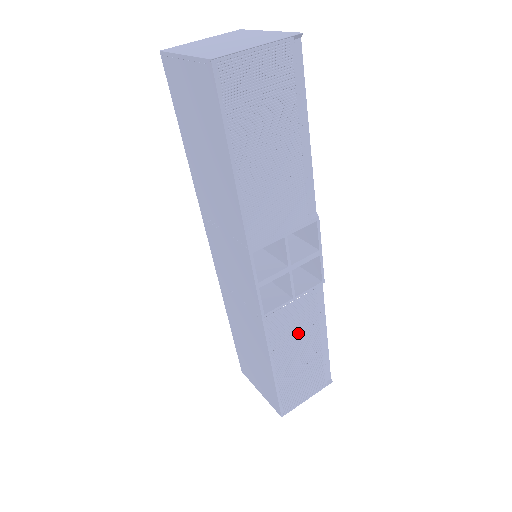
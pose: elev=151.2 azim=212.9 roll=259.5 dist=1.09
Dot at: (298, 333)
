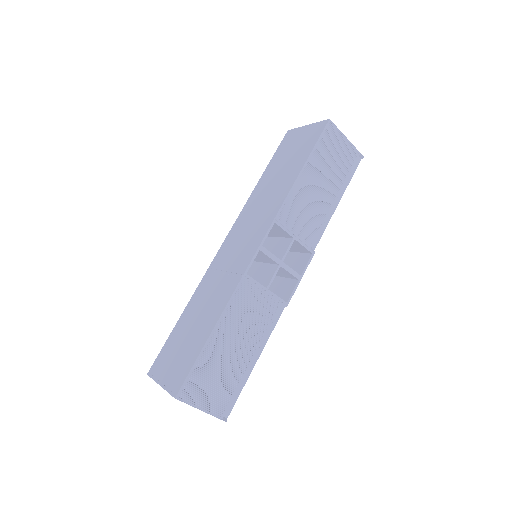
Dot at: (248, 324)
